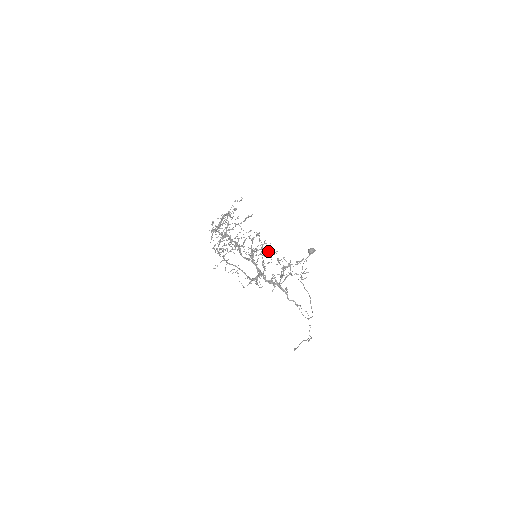
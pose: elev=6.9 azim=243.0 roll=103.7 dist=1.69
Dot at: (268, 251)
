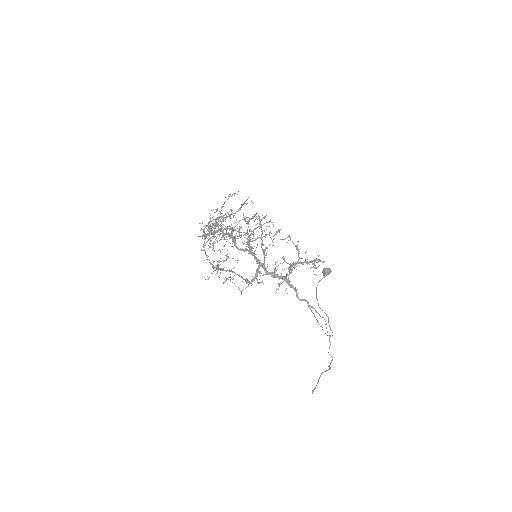
Dot at: (268, 226)
